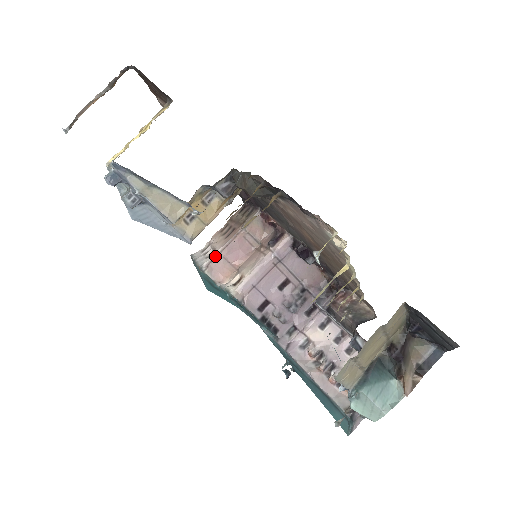
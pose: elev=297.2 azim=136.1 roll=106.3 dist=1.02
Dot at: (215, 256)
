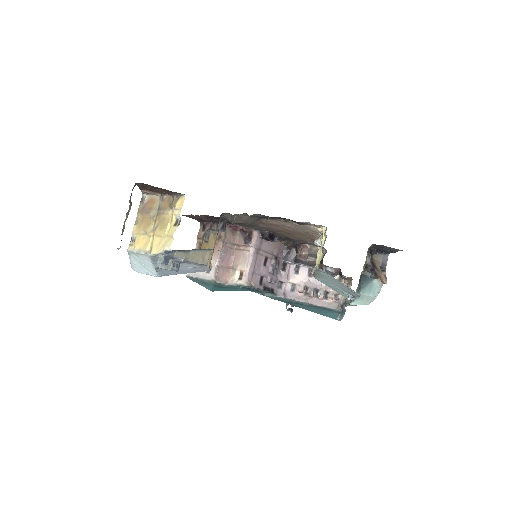
Dot at: (216, 268)
